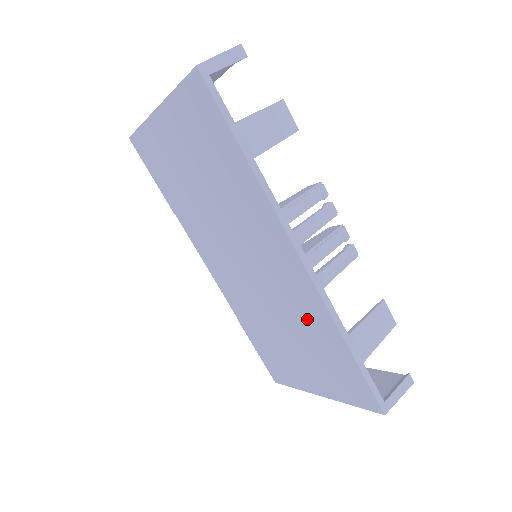
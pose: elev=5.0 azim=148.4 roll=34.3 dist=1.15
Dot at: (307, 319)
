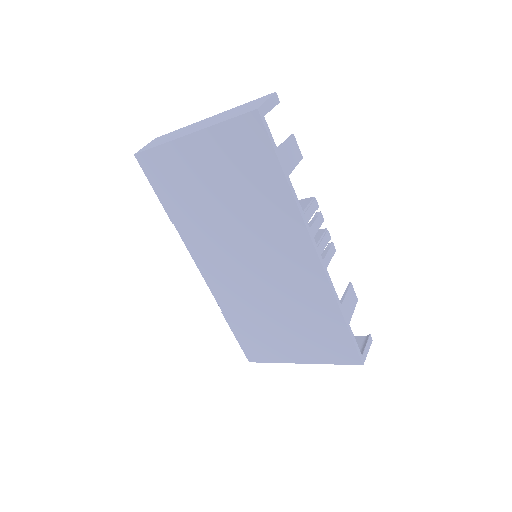
Dot at: (308, 302)
